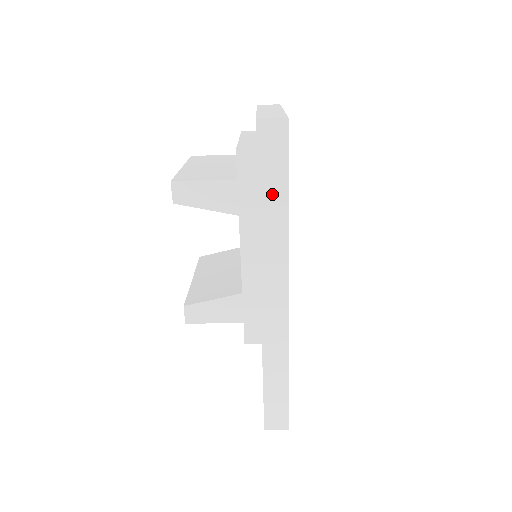
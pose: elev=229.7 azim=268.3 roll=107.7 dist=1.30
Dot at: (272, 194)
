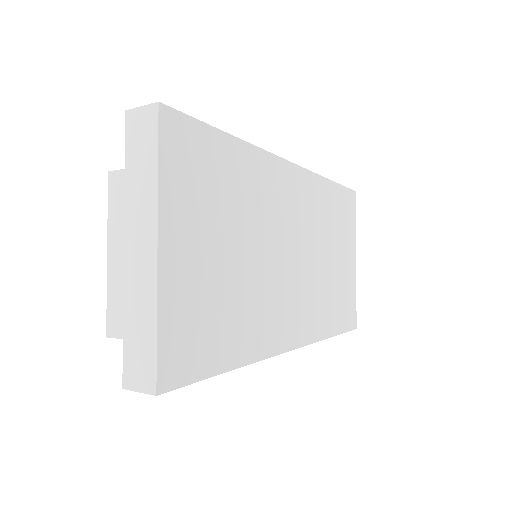
Dot at: occluded
